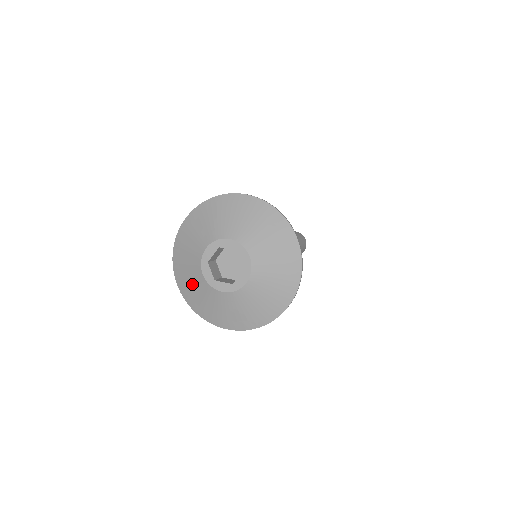
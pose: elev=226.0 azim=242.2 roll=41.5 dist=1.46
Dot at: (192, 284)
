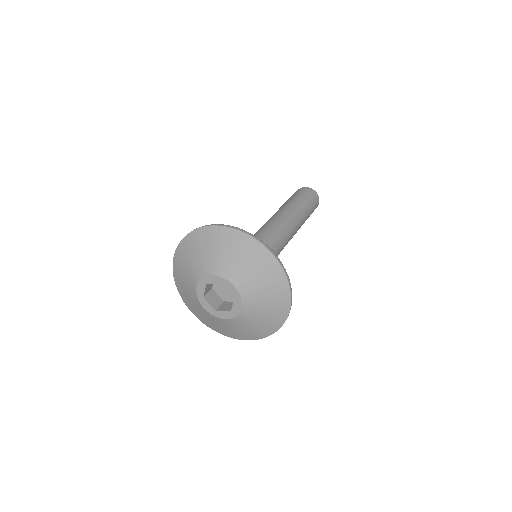
Dot at: (201, 314)
